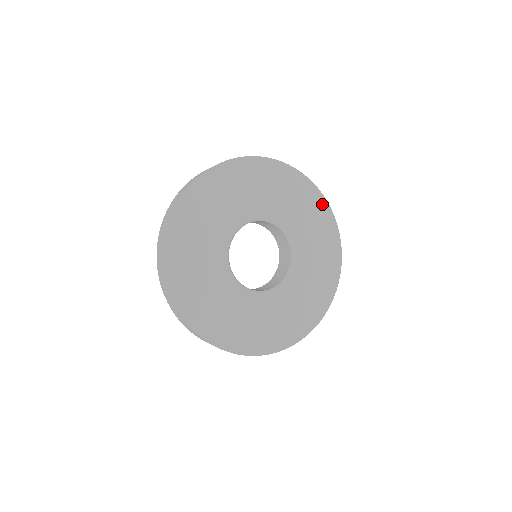
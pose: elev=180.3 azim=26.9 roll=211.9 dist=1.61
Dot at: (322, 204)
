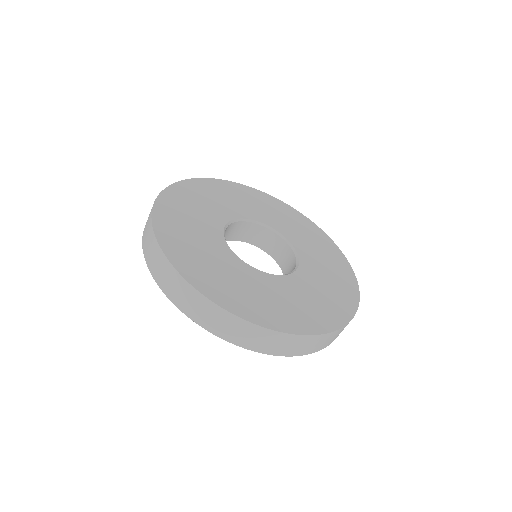
Dot at: (351, 281)
